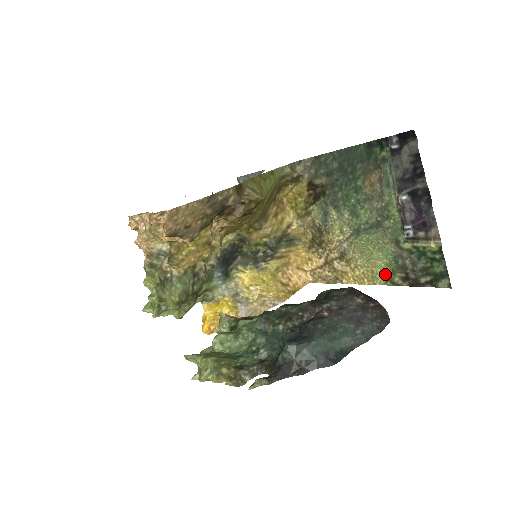
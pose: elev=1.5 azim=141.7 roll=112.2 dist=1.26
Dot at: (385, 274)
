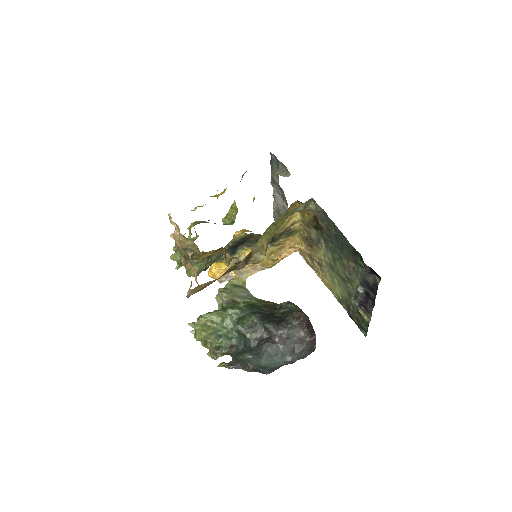
Dot at: (338, 297)
